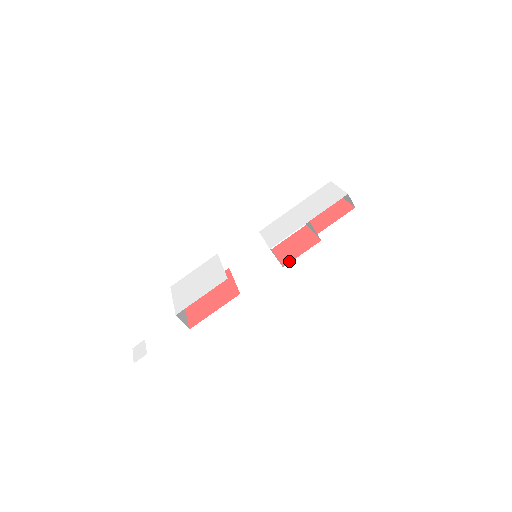
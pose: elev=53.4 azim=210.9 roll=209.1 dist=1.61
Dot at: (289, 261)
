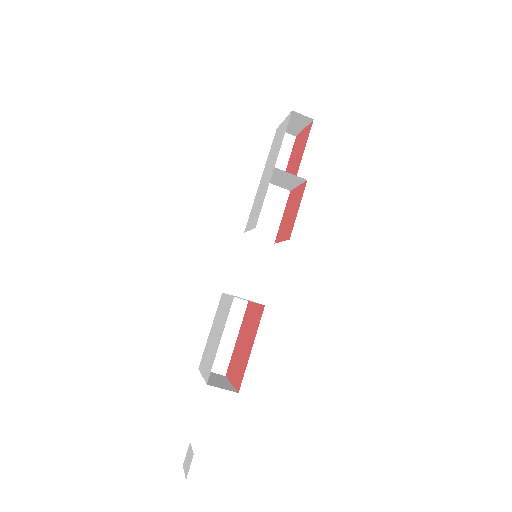
Dot at: (291, 229)
